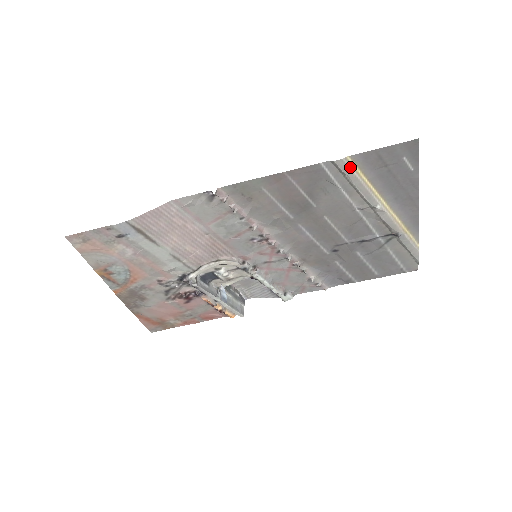
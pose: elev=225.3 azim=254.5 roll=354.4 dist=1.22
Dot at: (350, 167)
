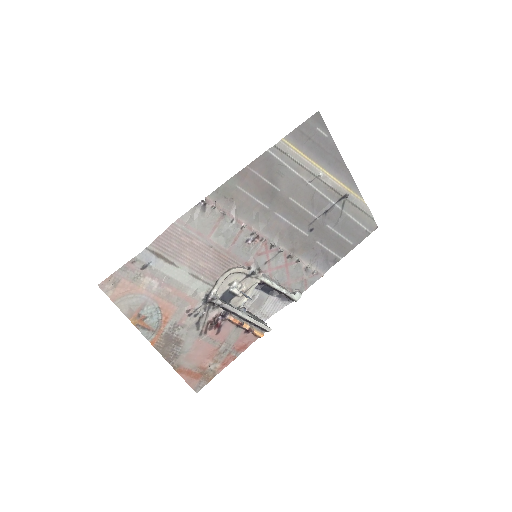
Dot at: (288, 146)
